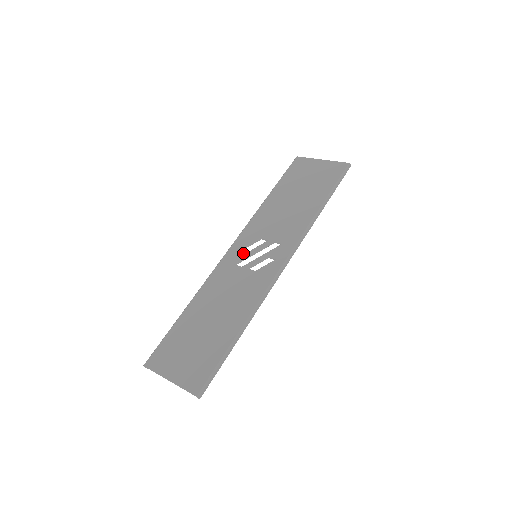
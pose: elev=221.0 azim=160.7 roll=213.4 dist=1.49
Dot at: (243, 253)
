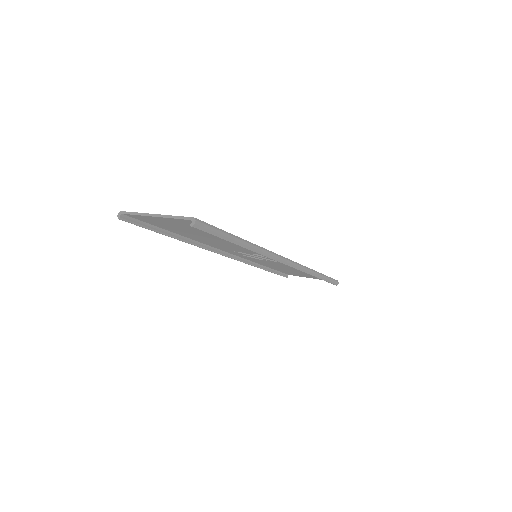
Dot at: occluded
